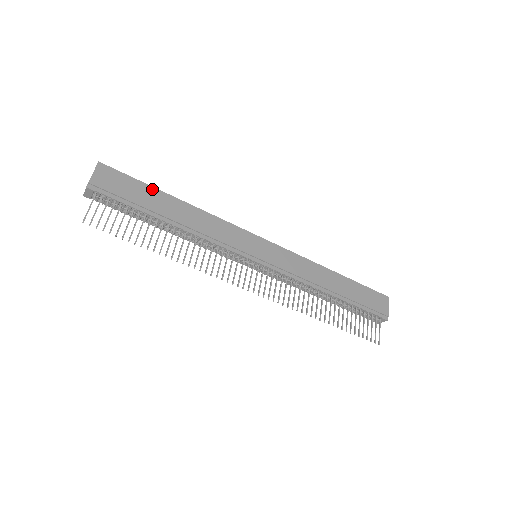
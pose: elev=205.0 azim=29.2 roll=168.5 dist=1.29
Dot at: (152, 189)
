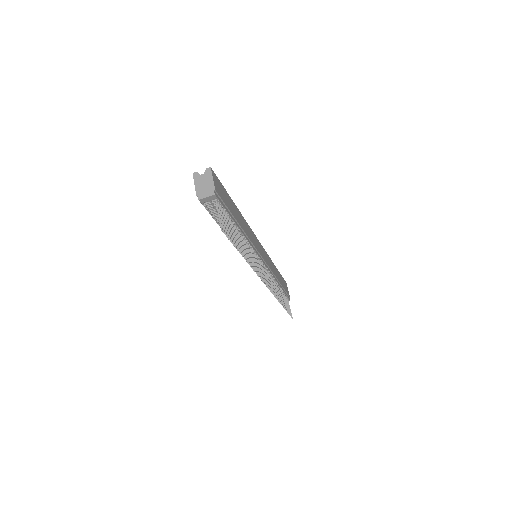
Dot at: (229, 197)
